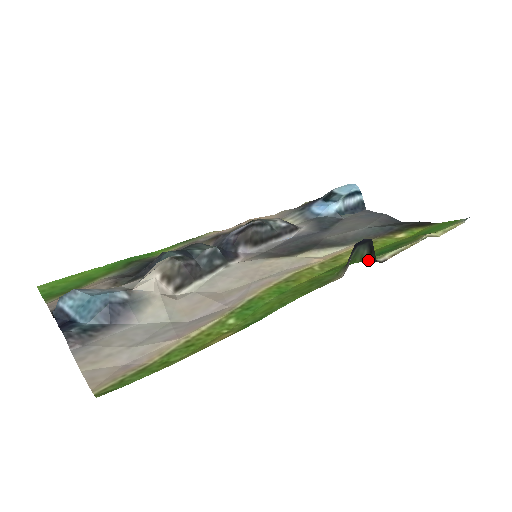
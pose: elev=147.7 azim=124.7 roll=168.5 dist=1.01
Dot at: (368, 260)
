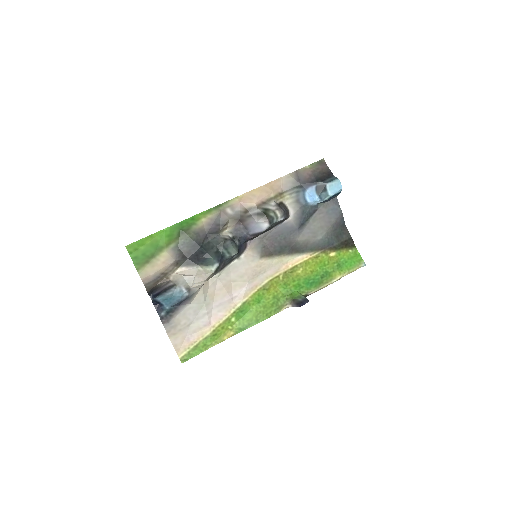
Dot at: (303, 295)
